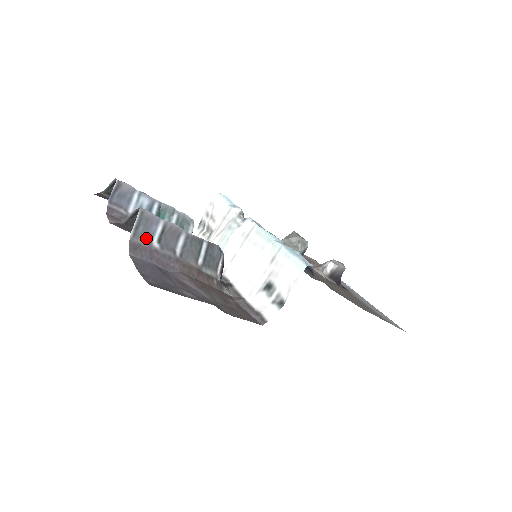
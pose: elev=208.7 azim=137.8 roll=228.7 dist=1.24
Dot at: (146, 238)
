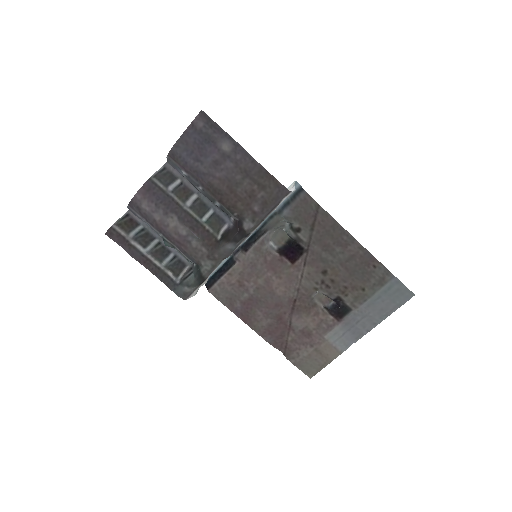
Dot at: (177, 166)
